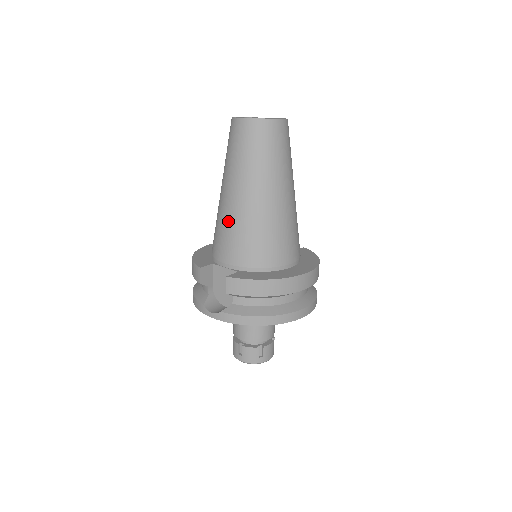
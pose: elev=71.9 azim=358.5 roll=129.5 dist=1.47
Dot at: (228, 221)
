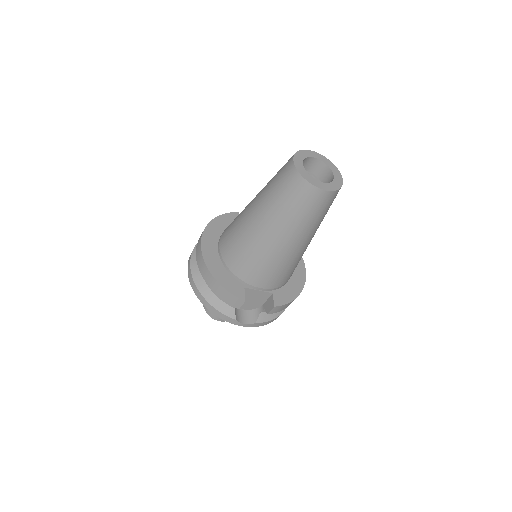
Dot at: (275, 262)
